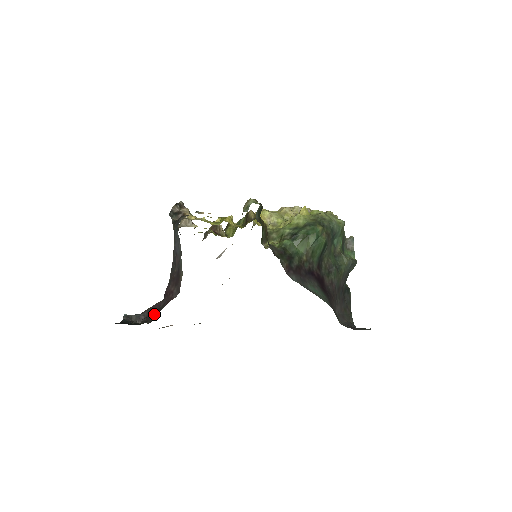
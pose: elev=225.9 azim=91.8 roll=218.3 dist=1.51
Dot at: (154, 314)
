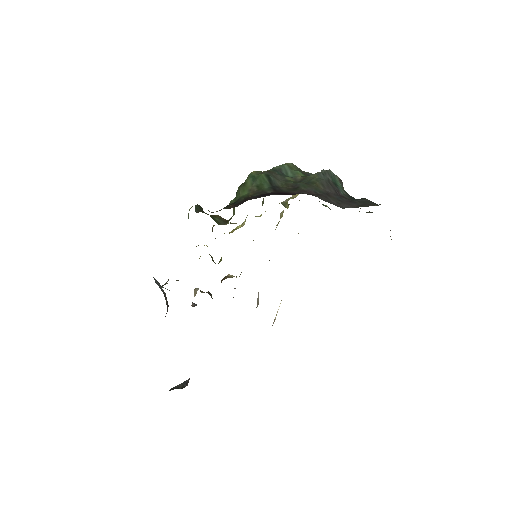
Dot at: occluded
